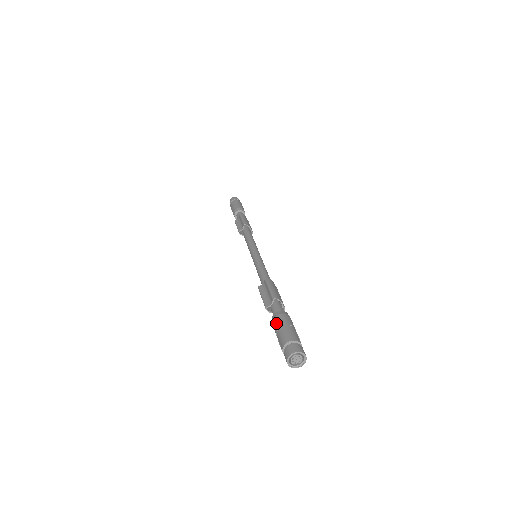
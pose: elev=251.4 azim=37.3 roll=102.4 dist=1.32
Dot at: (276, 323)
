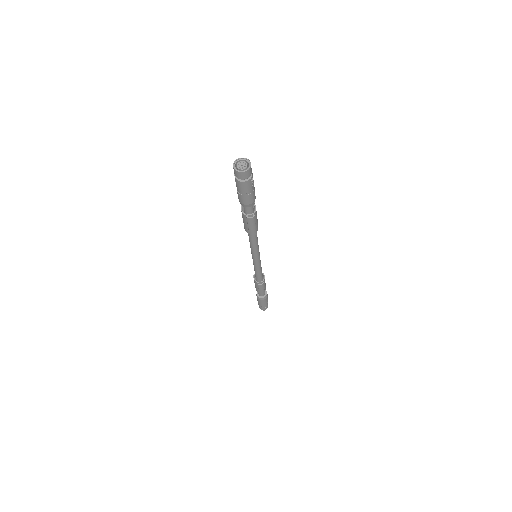
Dot at: occluded
